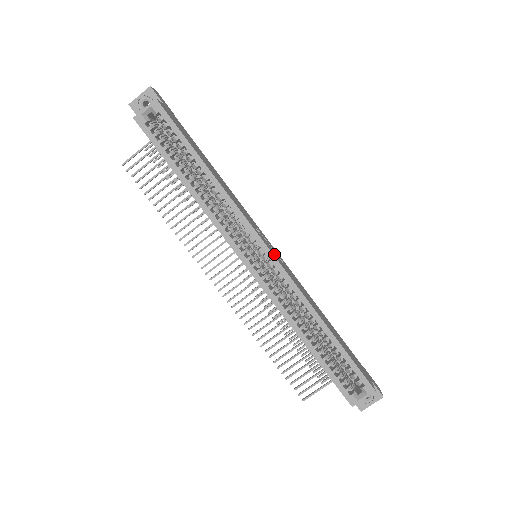
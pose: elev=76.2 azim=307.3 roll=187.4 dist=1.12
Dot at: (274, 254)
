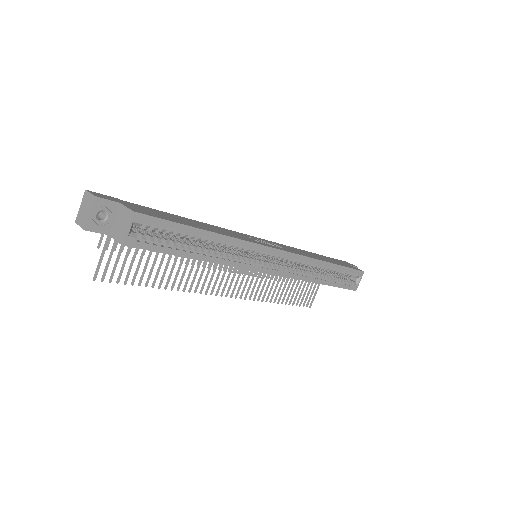
Dot at: (279, 248)
